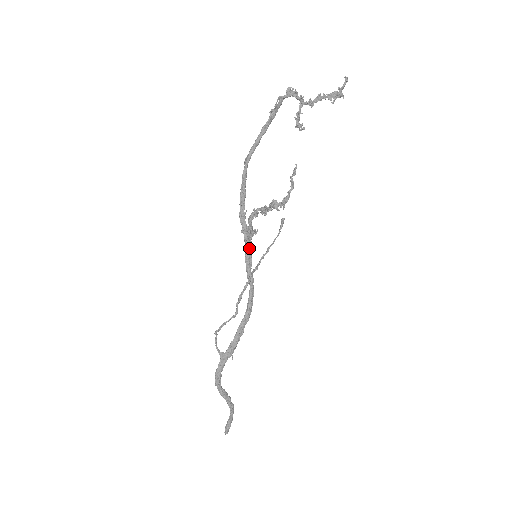
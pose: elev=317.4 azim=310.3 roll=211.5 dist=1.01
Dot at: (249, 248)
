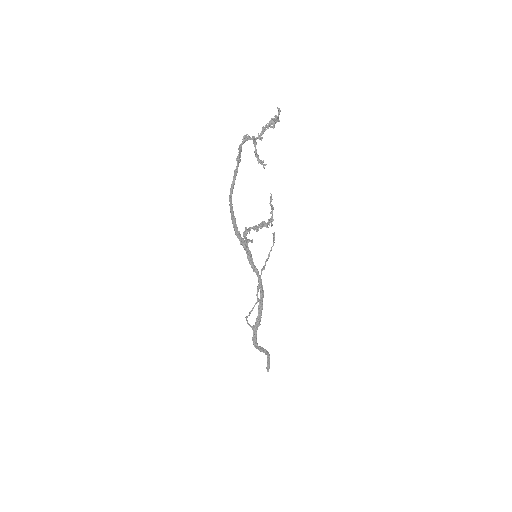
Dot at: (248, 252)
